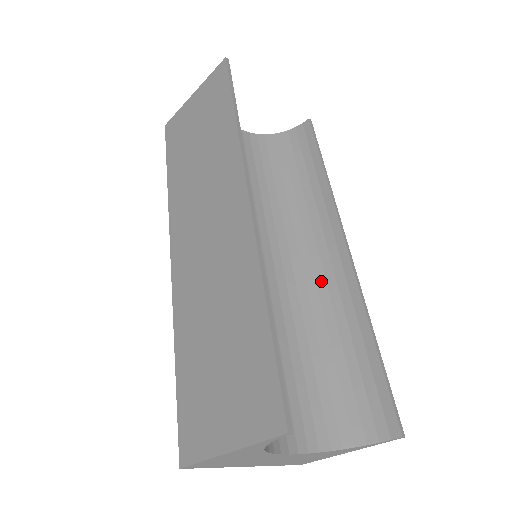
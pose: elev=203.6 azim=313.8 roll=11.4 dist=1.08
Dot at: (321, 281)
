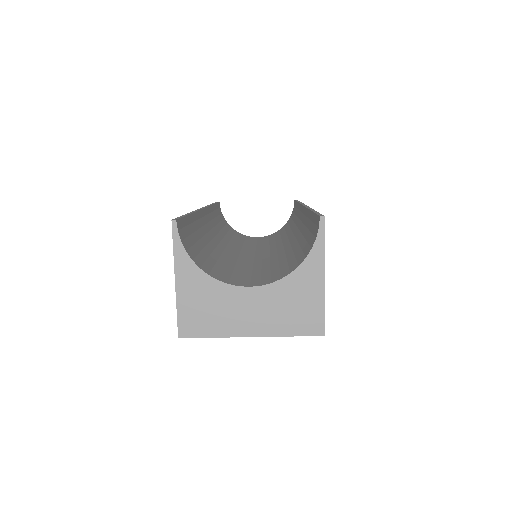
Dot at: (297, 233)
